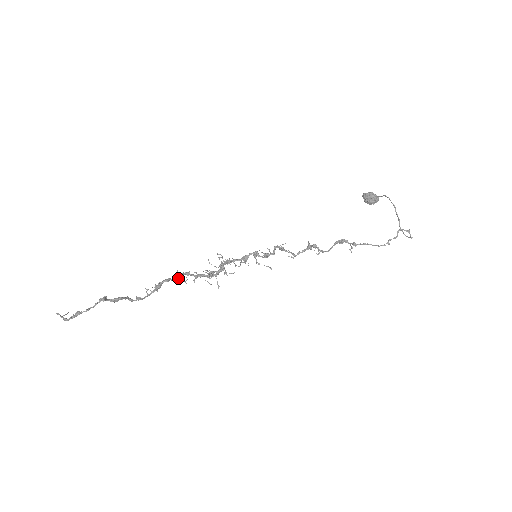
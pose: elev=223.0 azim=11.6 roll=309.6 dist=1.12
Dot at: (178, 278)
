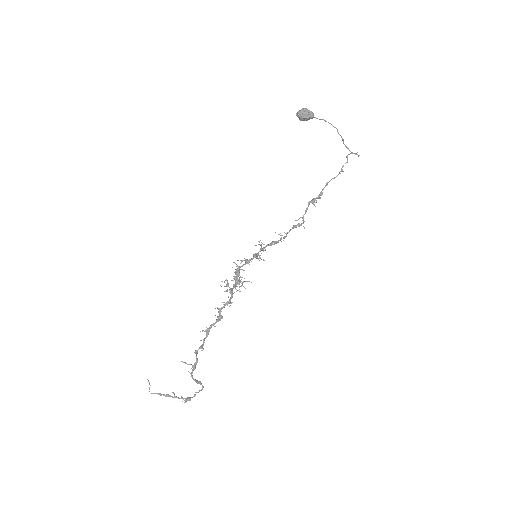
Dot at: (220, 320)
